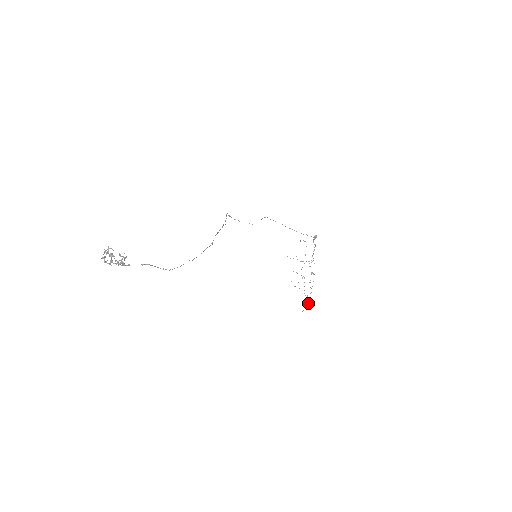
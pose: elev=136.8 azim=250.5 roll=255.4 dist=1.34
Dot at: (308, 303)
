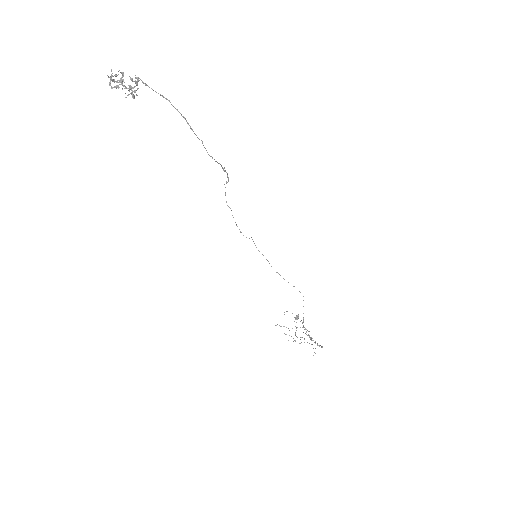
Dot at: occluded
